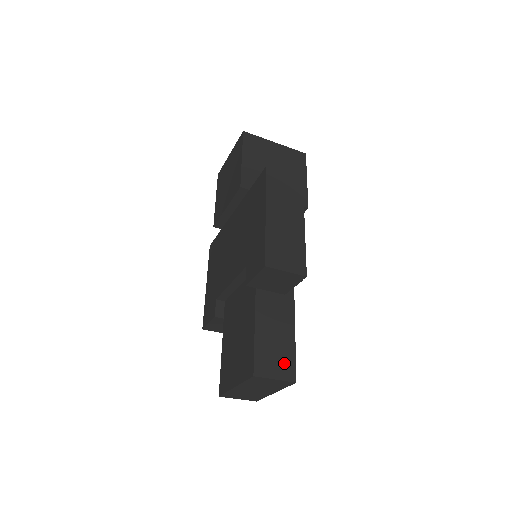
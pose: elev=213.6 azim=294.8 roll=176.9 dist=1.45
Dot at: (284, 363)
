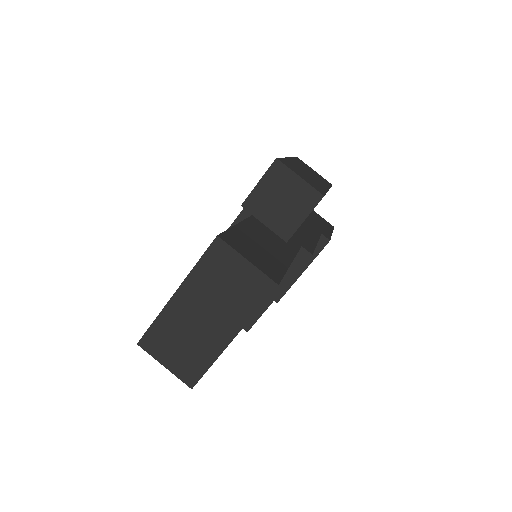
Dot at: (266, 263)
